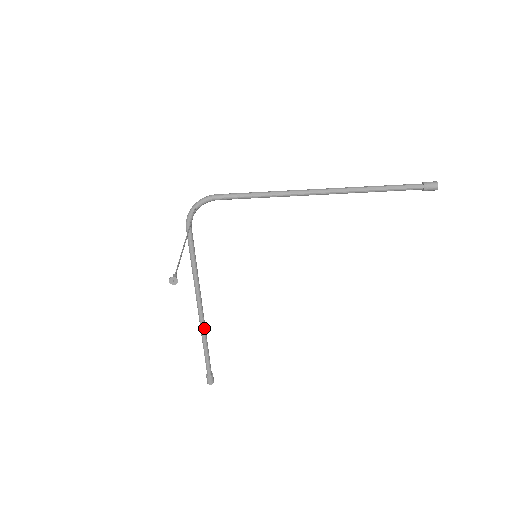
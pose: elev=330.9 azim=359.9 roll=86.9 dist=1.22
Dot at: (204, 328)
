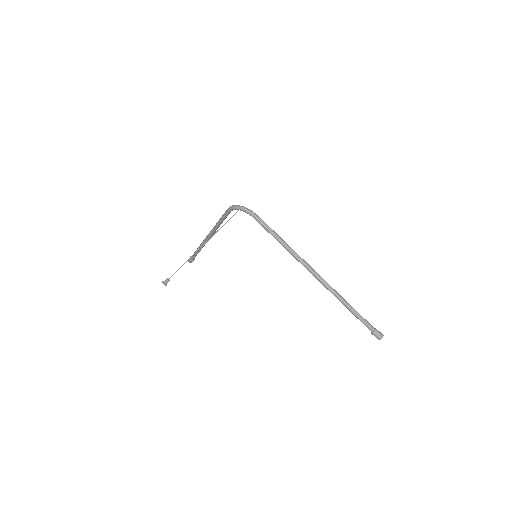
Dot at: (204, 245)
